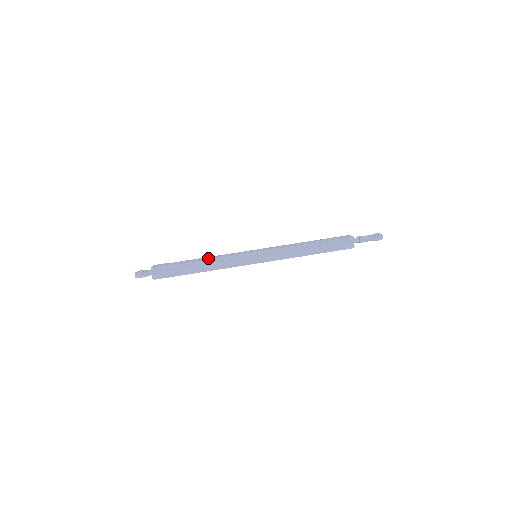
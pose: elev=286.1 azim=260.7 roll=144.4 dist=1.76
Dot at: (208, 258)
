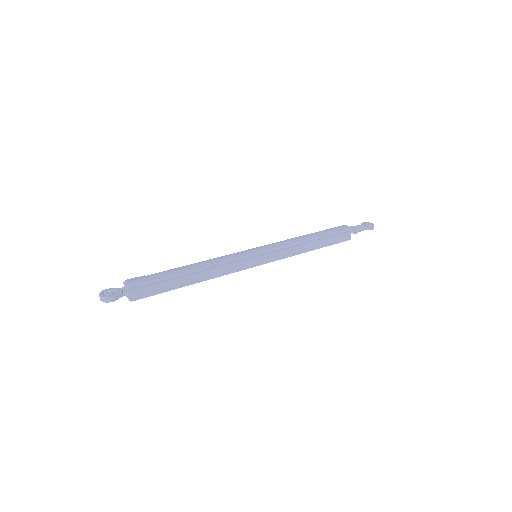
Dot at: (203, 263)
